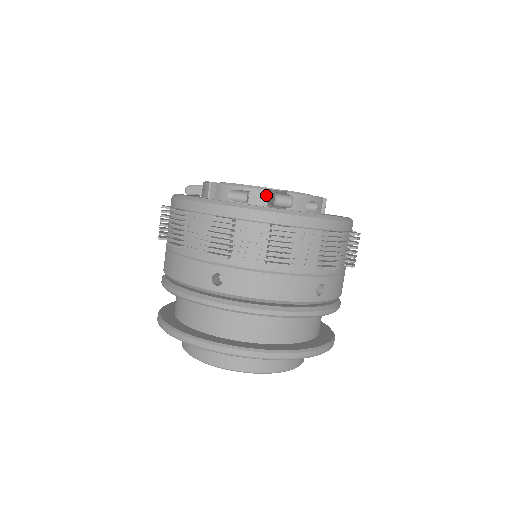
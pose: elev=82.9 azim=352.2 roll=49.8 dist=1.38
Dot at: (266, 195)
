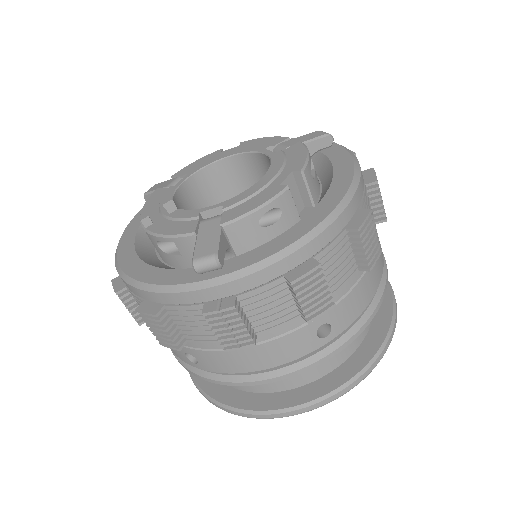
Dot at: (194, 242)
